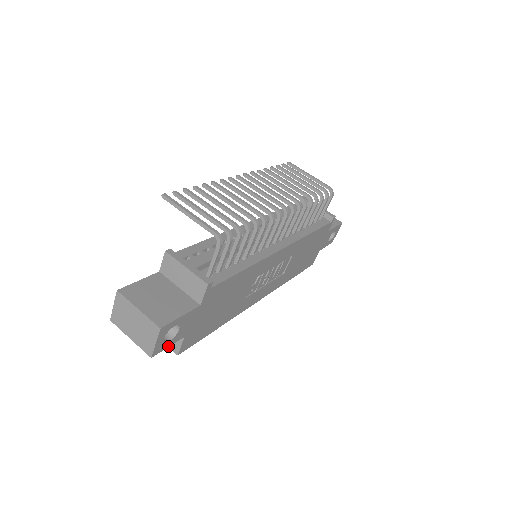
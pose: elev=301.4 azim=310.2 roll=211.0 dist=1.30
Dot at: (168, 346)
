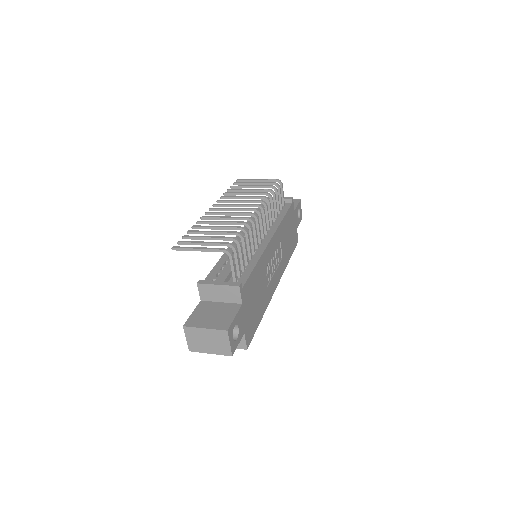
Dot at: occluded
